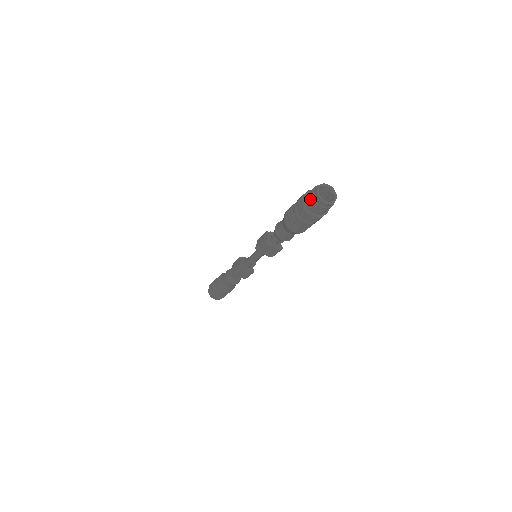
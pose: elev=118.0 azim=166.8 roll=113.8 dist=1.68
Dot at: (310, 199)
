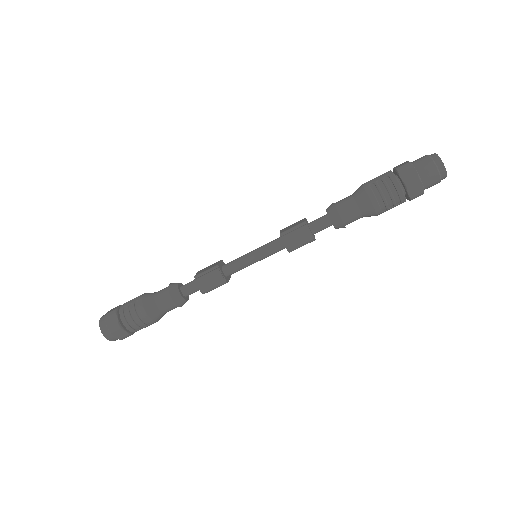
Dot at: (435, 179)
